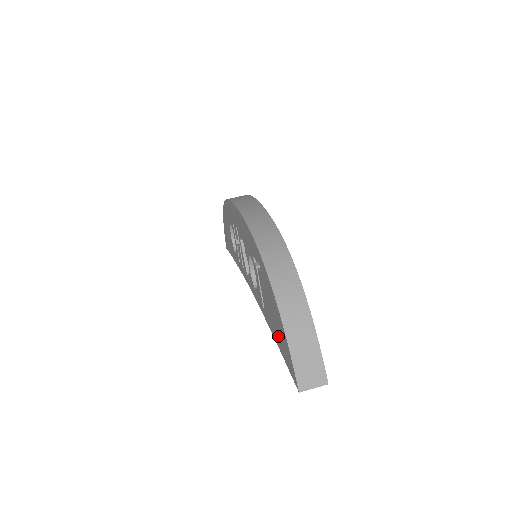
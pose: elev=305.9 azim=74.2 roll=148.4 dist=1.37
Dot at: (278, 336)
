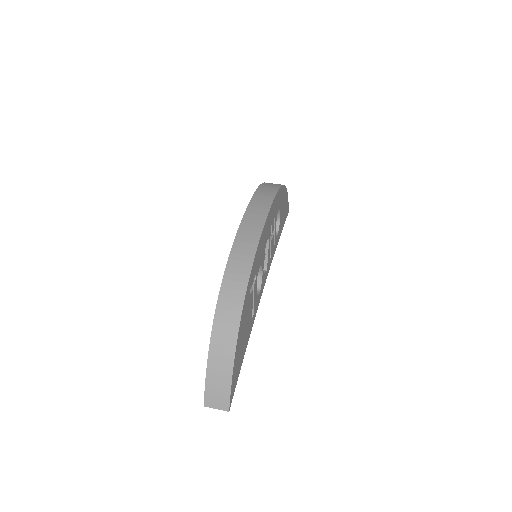
Dot at: occluded
